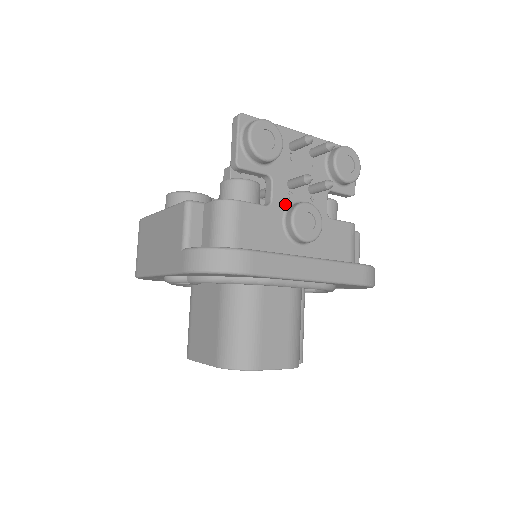
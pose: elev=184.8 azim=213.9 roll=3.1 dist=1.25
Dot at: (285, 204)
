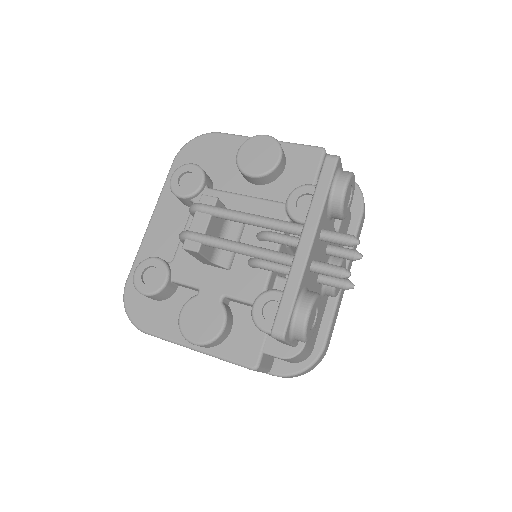
Dot at: (320, 290)
